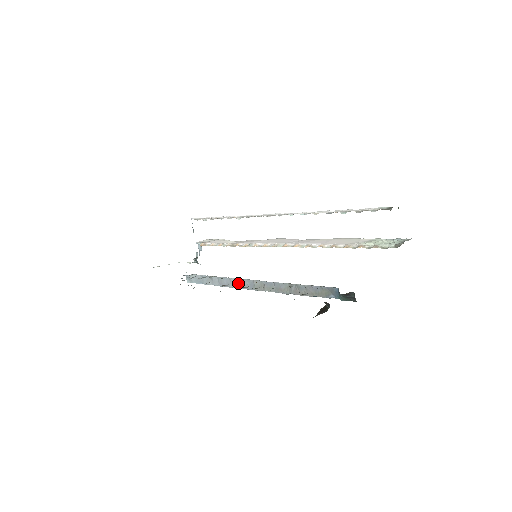
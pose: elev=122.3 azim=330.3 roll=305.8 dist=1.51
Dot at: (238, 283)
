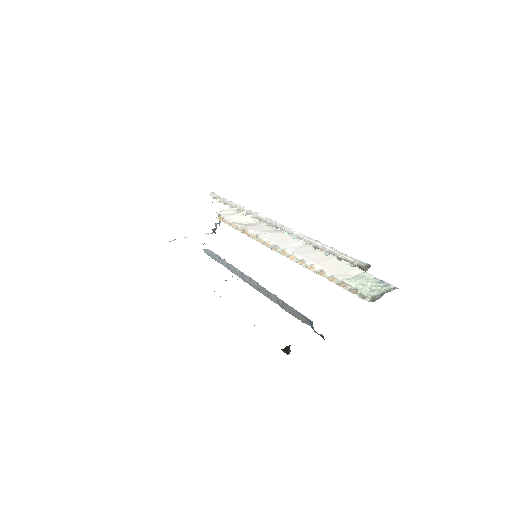
Dot at: (240, 274)
